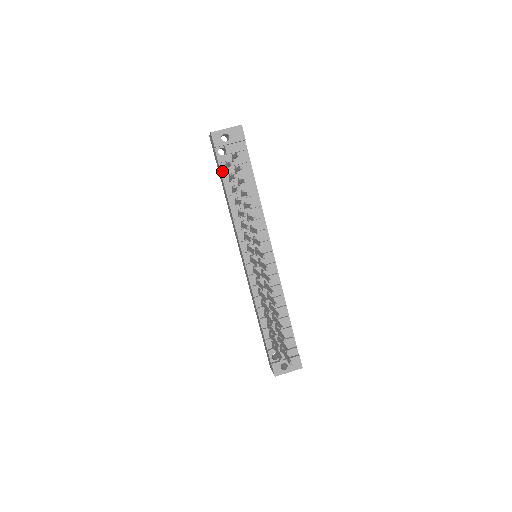
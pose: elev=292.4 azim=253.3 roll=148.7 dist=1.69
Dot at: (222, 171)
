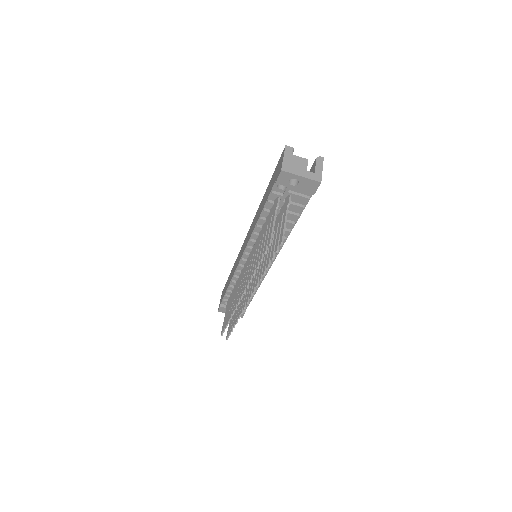
Dot at: (270, 198)
